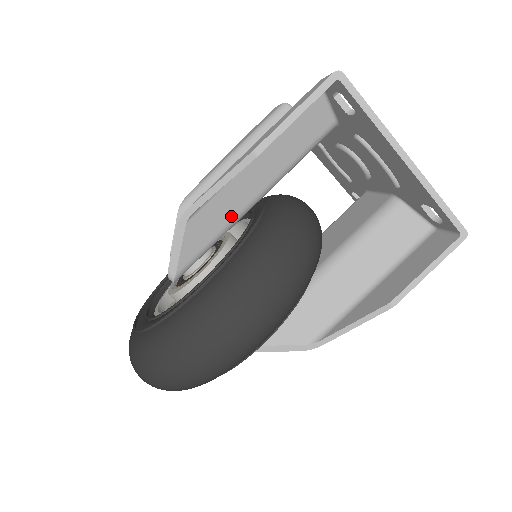
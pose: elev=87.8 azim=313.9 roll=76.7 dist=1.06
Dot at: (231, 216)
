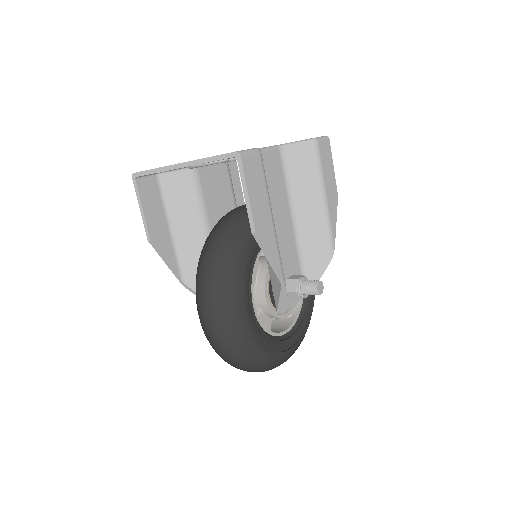
Dot at: occluded
